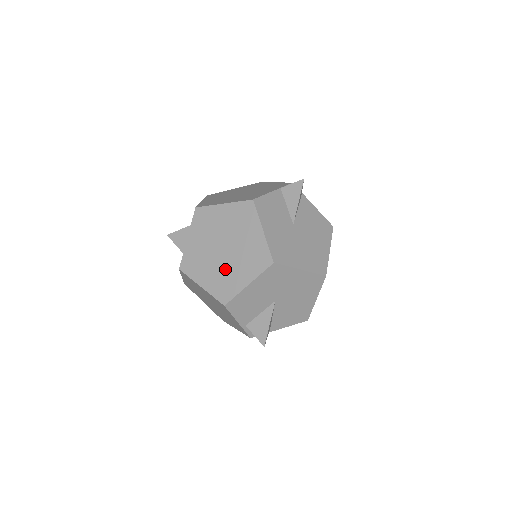
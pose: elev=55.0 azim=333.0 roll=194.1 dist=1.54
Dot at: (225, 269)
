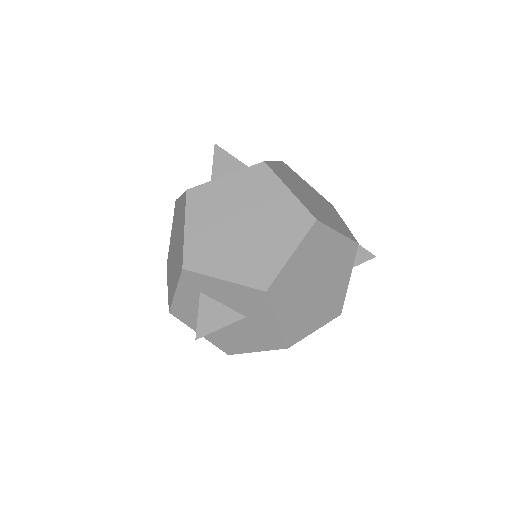
Dot at: occluded
